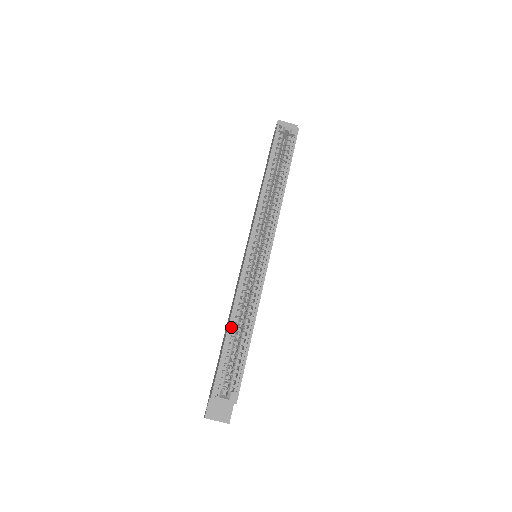
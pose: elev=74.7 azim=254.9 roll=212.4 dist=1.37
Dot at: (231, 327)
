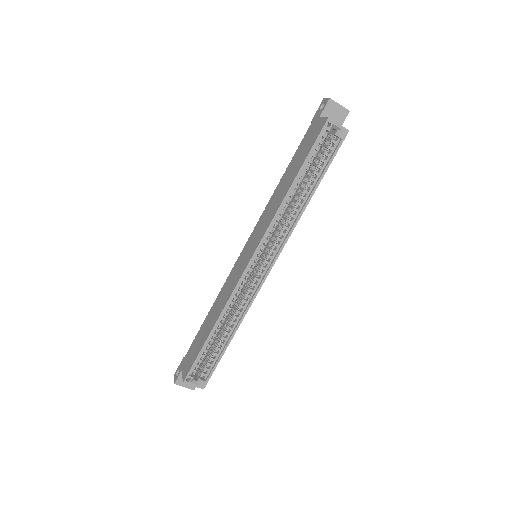
Dot at: (214, 329)
